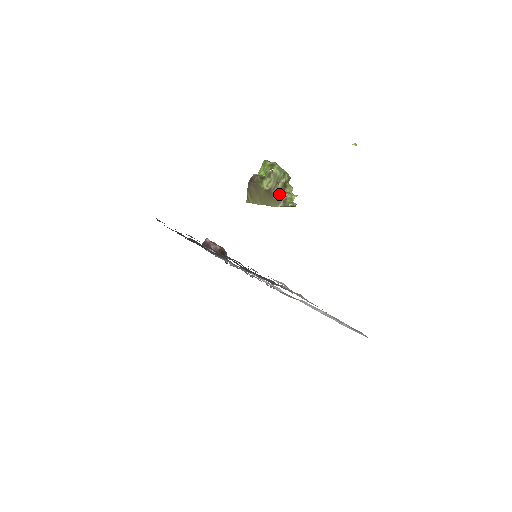
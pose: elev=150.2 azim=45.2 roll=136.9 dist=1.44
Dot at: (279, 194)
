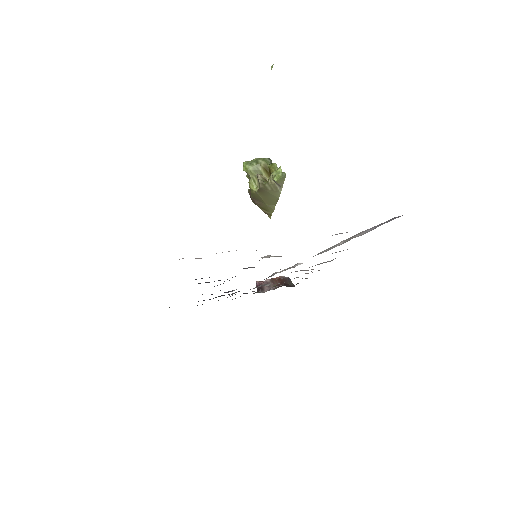
Dot at: (267, 182)
